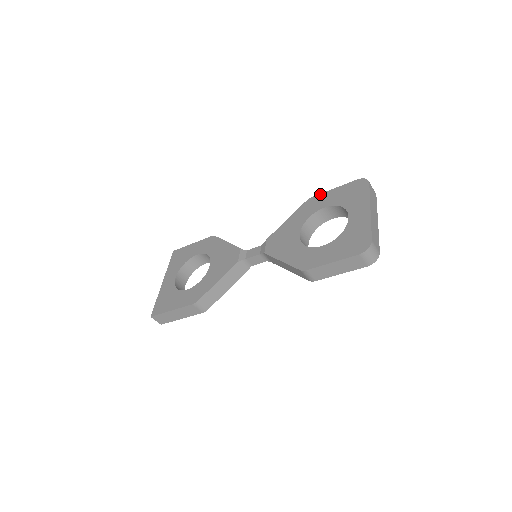
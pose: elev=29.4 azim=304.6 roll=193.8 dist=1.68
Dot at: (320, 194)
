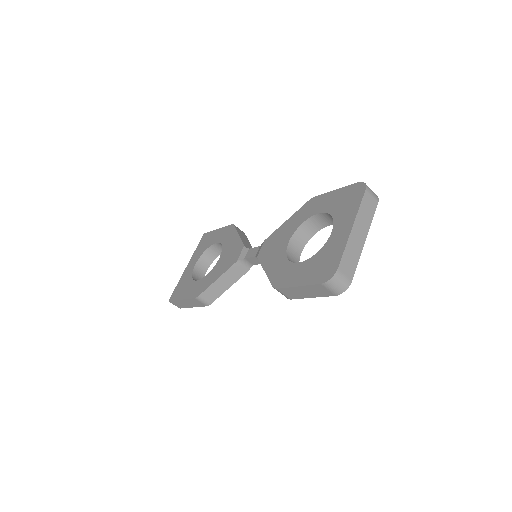
Dot at: (322, 194)
